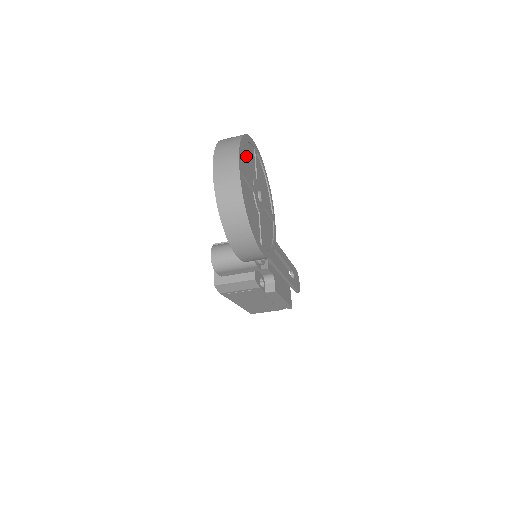
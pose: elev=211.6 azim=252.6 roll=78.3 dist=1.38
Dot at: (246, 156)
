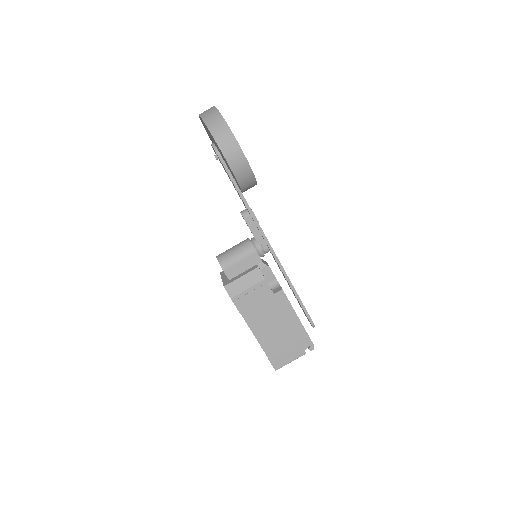
Dot at: occluded
